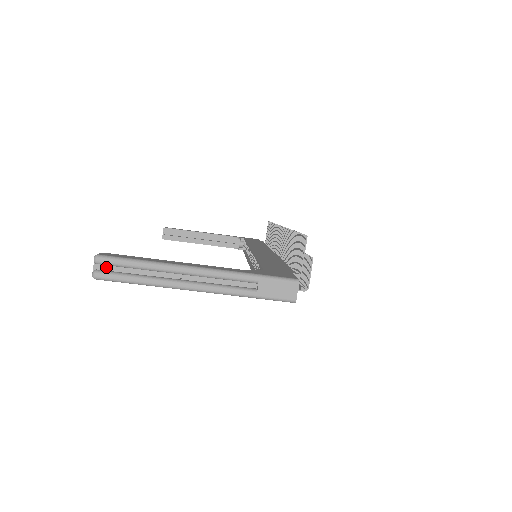
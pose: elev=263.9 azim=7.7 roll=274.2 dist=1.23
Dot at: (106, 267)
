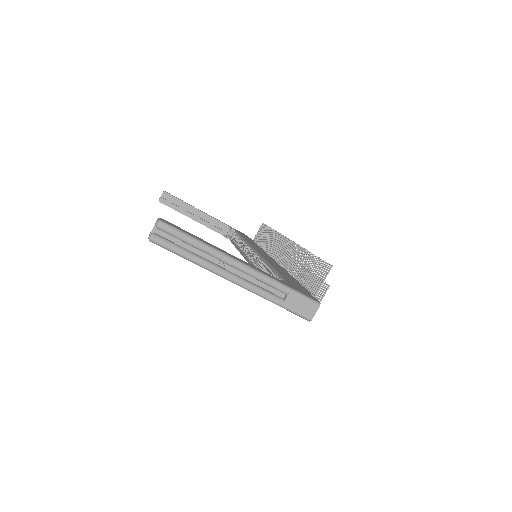
Dot at: (164, 234)
